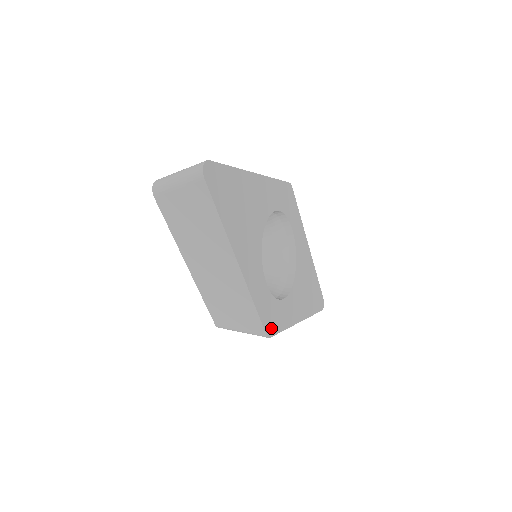
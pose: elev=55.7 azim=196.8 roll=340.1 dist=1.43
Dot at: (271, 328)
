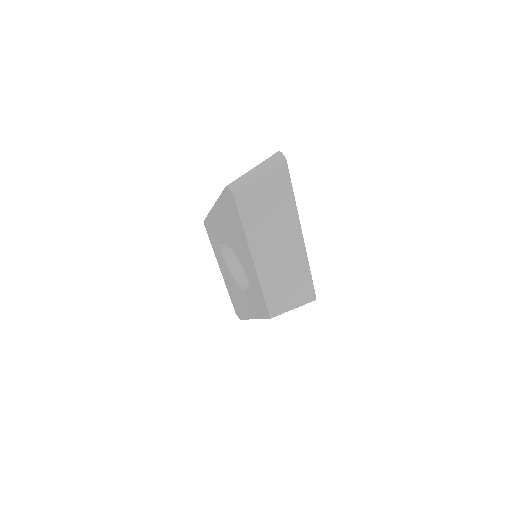
Dot at: occluded
